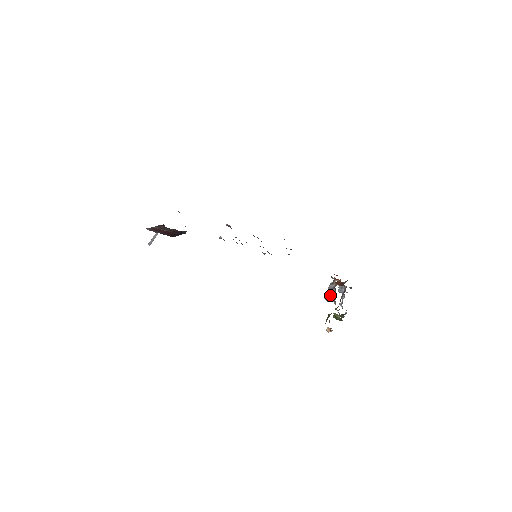
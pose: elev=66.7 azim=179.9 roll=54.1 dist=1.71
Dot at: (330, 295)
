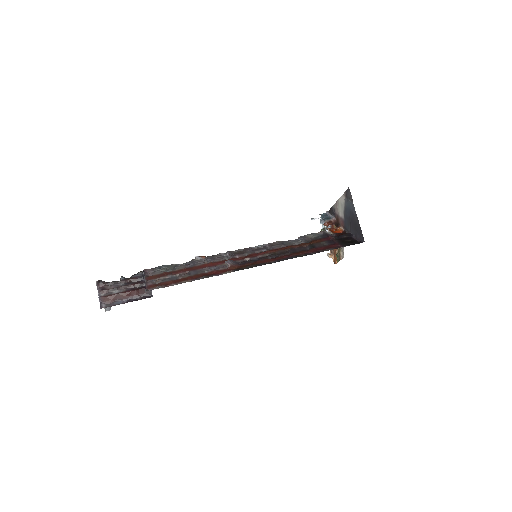
Dot at: occluded
